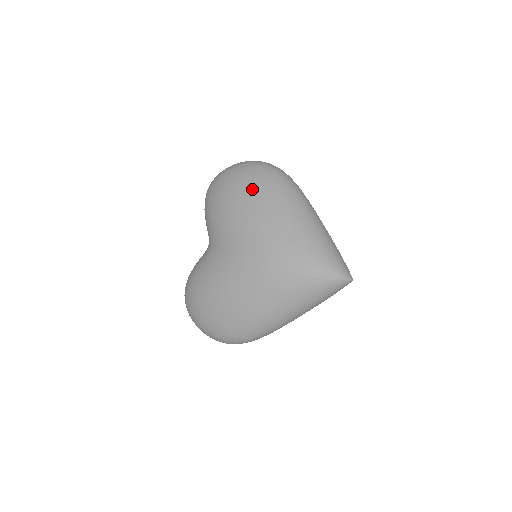
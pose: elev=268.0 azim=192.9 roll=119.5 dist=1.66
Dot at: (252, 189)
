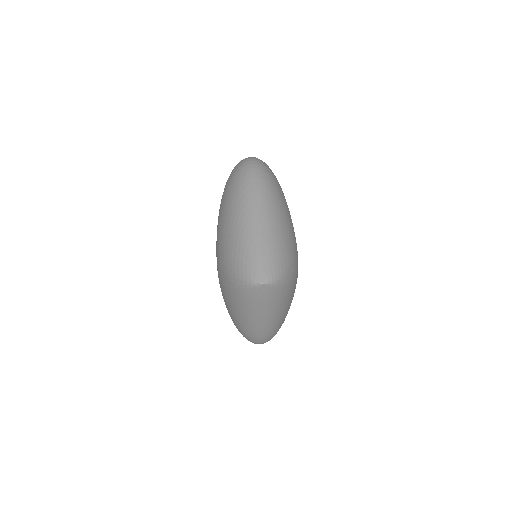
Dot at: (223, 193)
